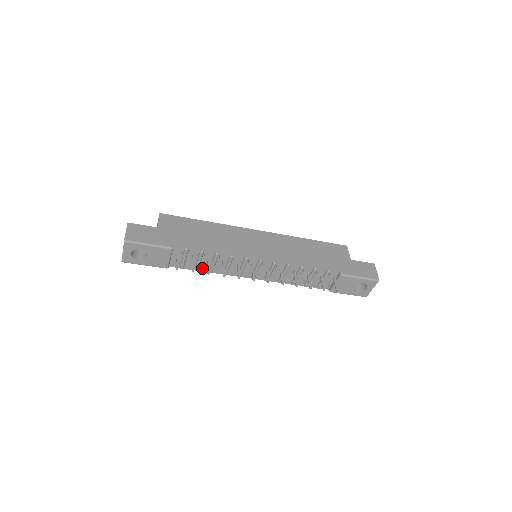
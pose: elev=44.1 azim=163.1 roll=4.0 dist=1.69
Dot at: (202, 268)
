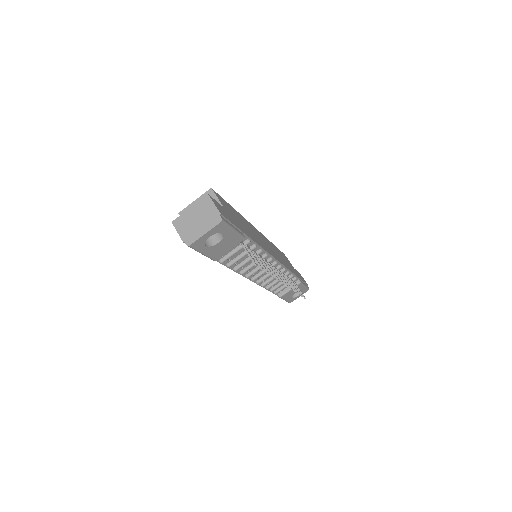
Dot at: occluded
